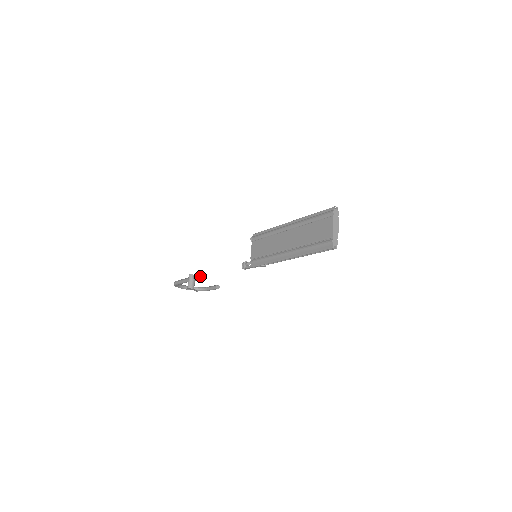
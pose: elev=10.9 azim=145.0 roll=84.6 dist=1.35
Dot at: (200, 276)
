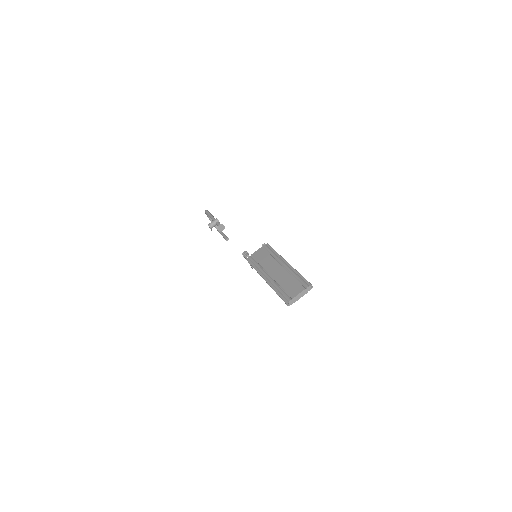
Dot at: (221, 227)
